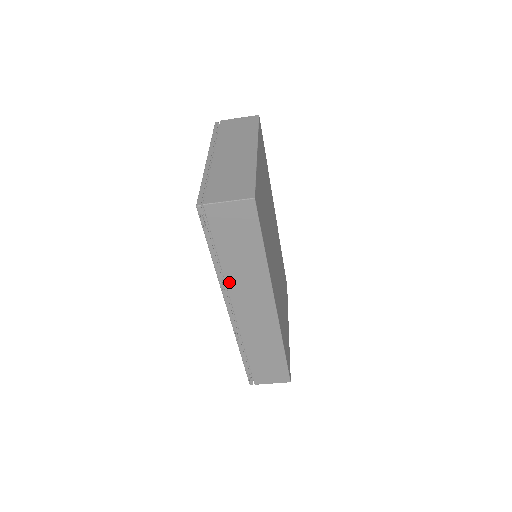
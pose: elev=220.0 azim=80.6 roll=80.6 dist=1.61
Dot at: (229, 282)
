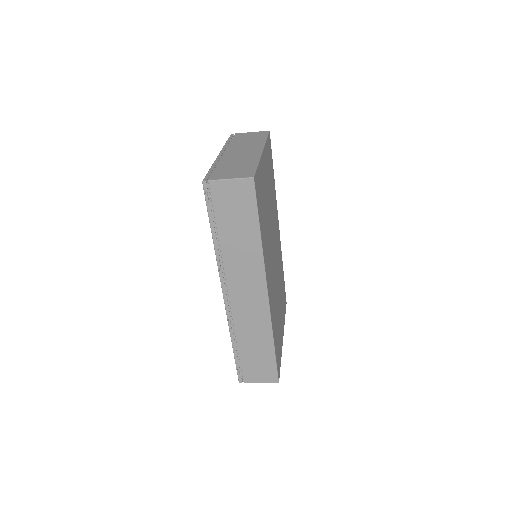
Dot at: (226, 263)
